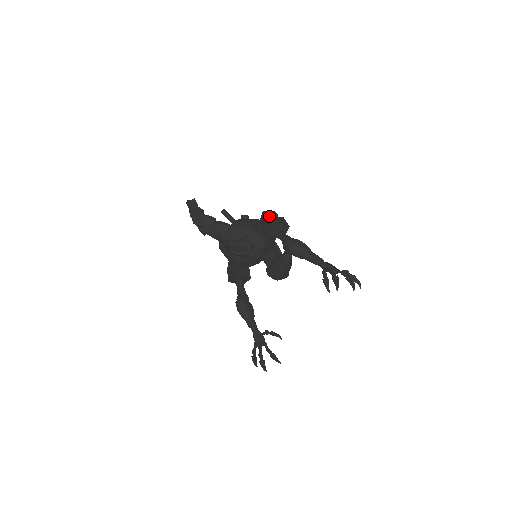
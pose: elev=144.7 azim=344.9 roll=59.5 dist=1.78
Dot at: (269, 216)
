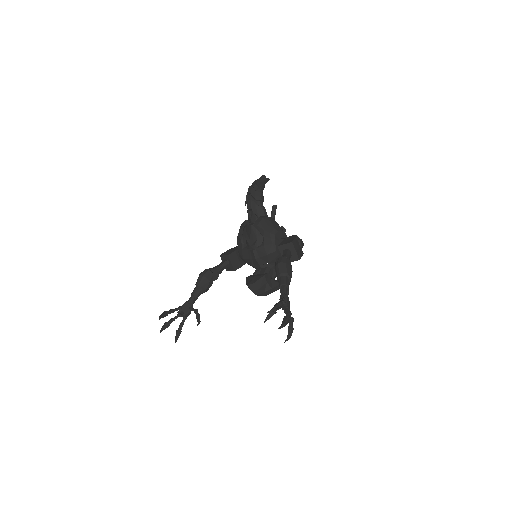
Dot at: (296, 237)
